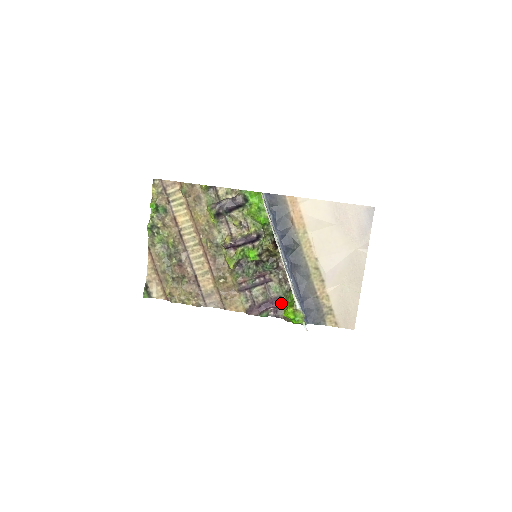
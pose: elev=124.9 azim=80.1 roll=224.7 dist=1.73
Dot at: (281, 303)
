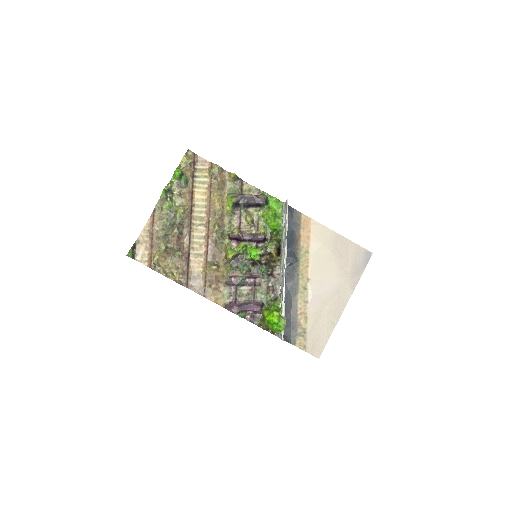
Dot at: (262, 309)
